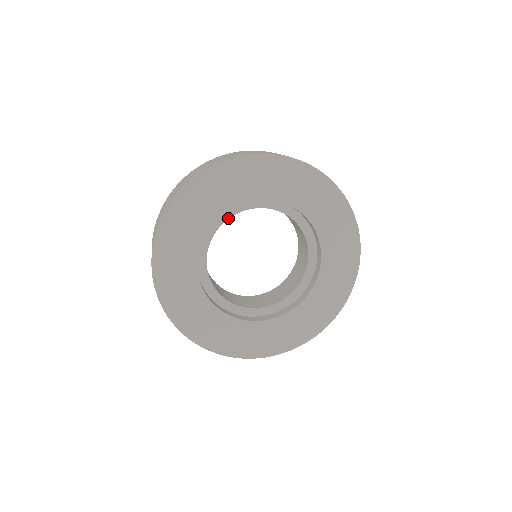
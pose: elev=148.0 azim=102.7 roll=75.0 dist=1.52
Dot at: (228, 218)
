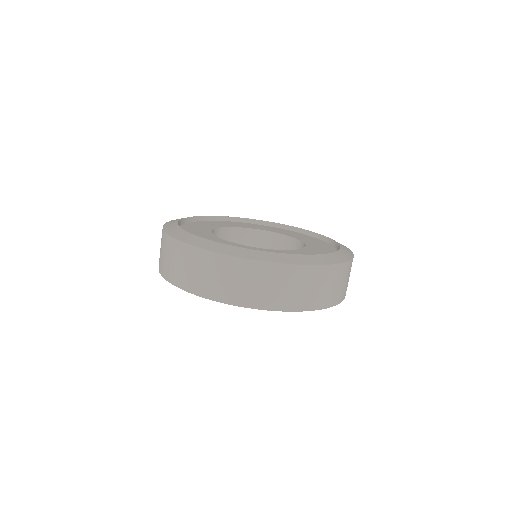
Dot at: occluded
